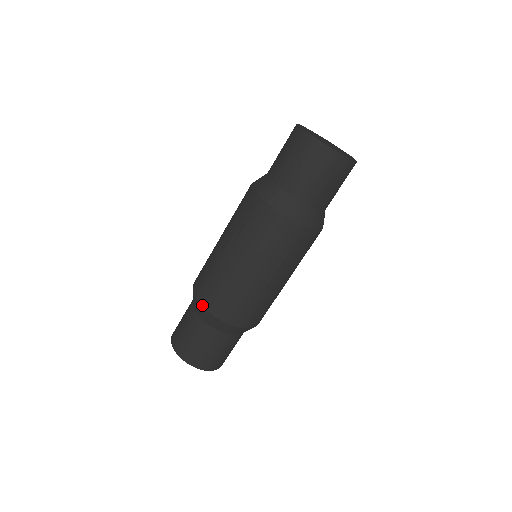
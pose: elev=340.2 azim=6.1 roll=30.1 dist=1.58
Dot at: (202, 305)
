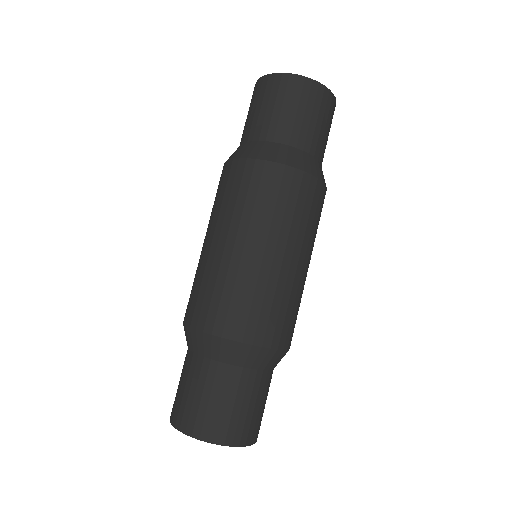
Dot at: occluded
